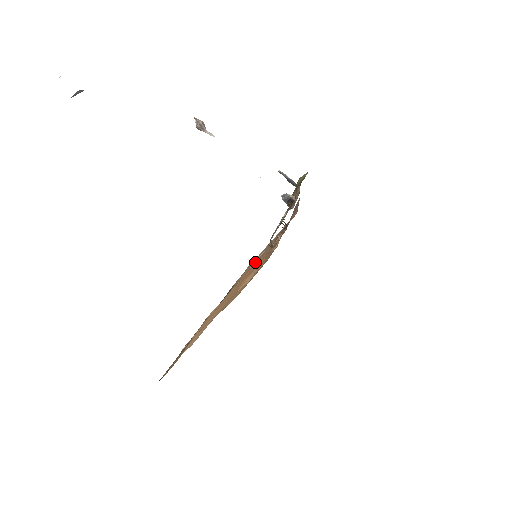
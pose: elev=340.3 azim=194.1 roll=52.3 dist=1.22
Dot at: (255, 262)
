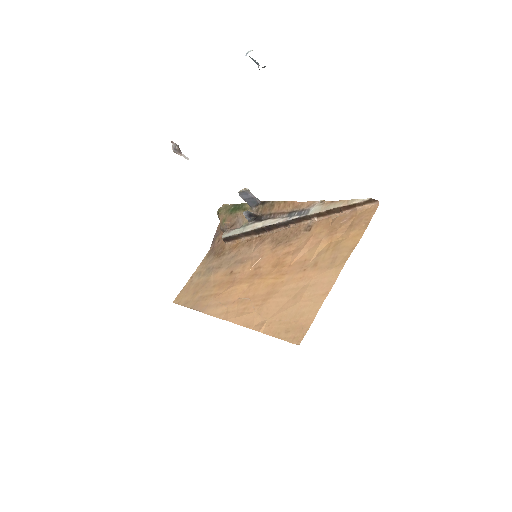
Dot at: (216, 279)
